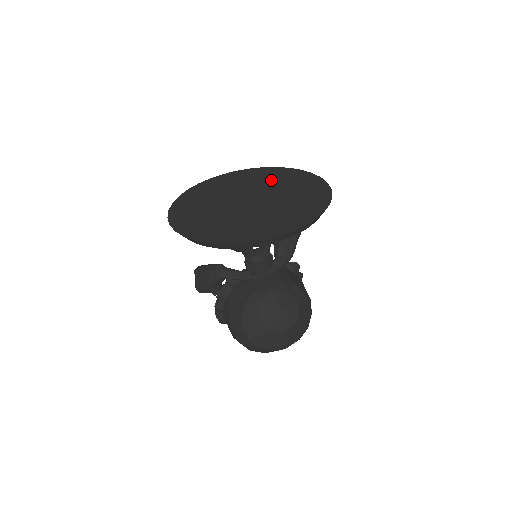
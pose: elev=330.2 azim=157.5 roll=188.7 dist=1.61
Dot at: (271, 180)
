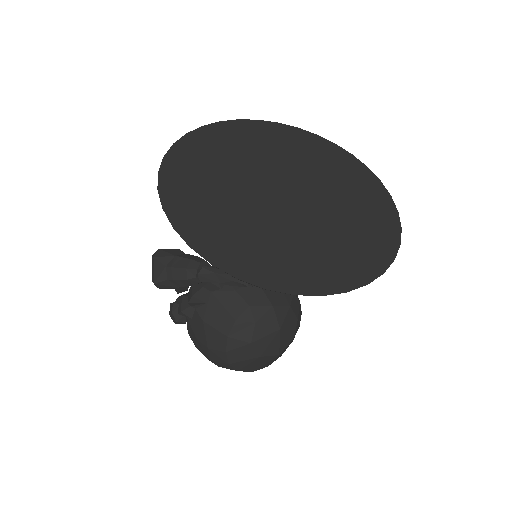
Dot at: (301, 155)
